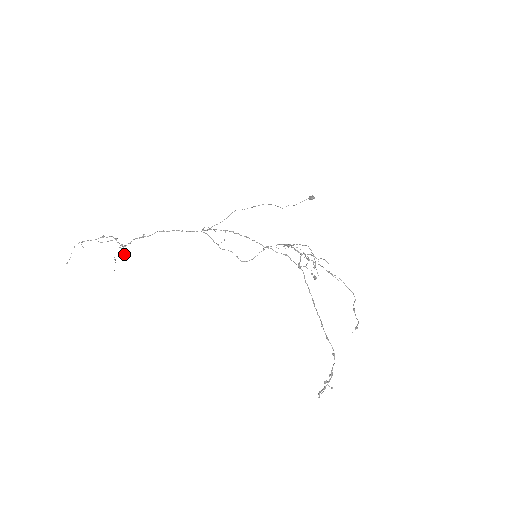
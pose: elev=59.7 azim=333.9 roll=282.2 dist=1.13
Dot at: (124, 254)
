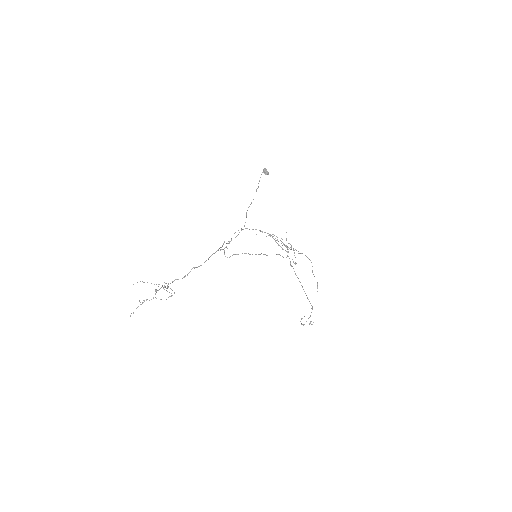
Dot at: occluded
